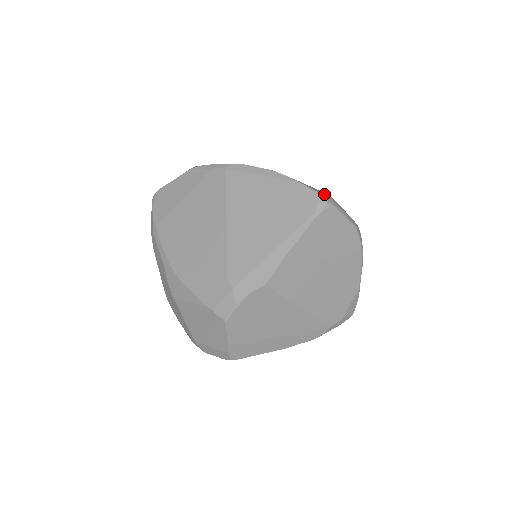
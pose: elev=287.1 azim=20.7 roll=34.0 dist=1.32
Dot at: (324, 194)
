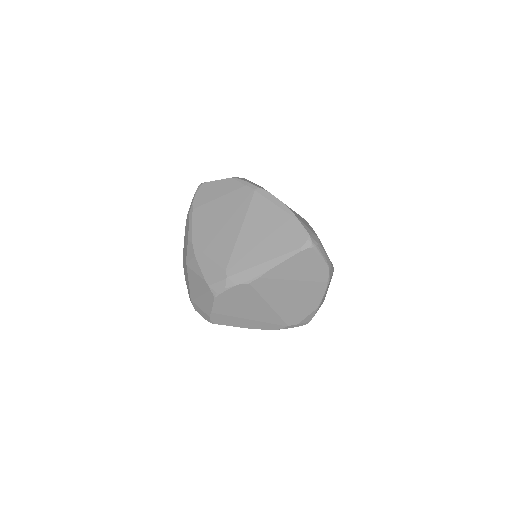
Dot at: (314, 236)
